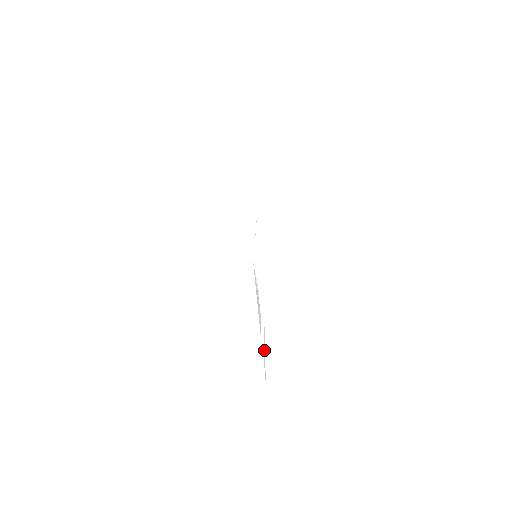
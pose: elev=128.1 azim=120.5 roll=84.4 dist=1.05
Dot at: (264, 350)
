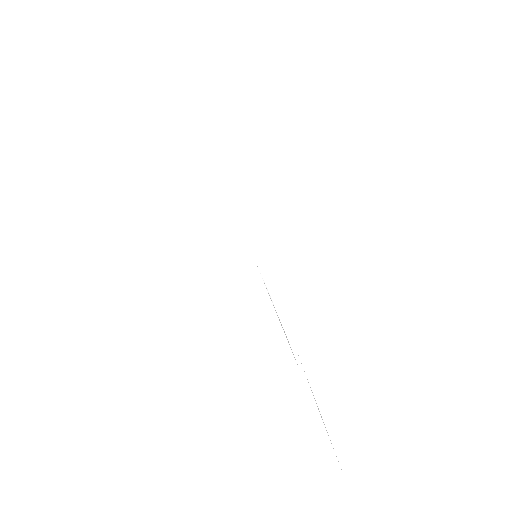
Dot at: (311, 390)
